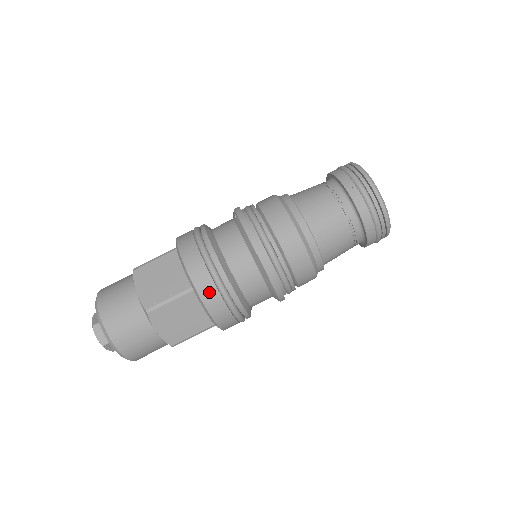
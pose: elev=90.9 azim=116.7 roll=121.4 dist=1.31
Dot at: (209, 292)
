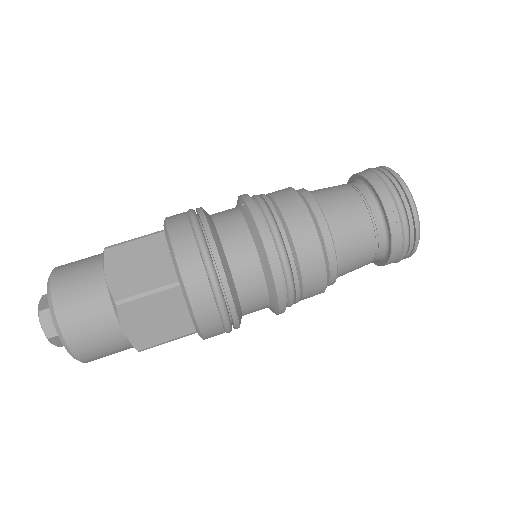
Dot at: (200, 291)
